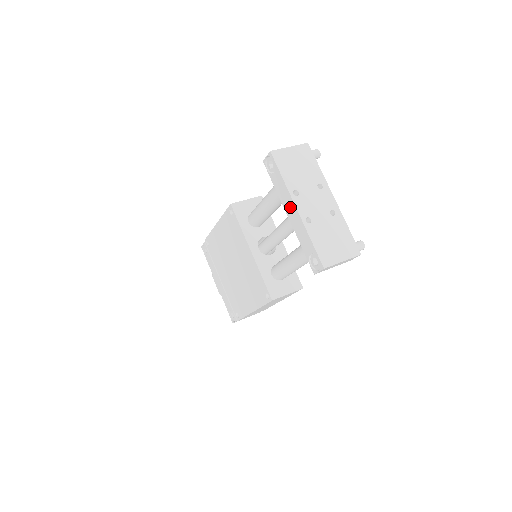
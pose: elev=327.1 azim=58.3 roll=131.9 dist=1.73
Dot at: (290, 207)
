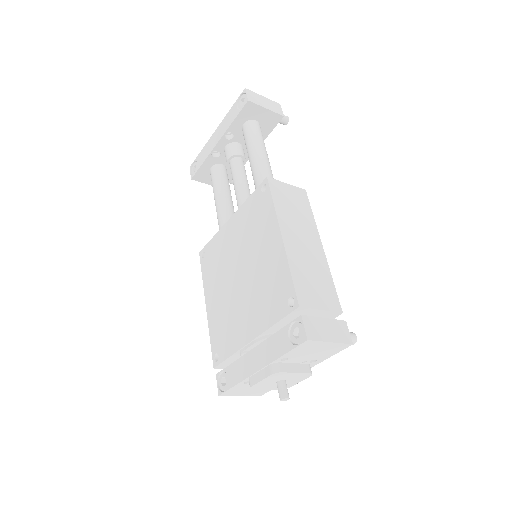
Dot at: (213, 140)
